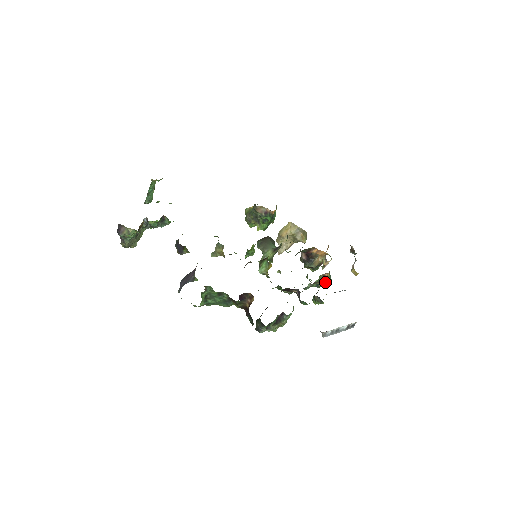
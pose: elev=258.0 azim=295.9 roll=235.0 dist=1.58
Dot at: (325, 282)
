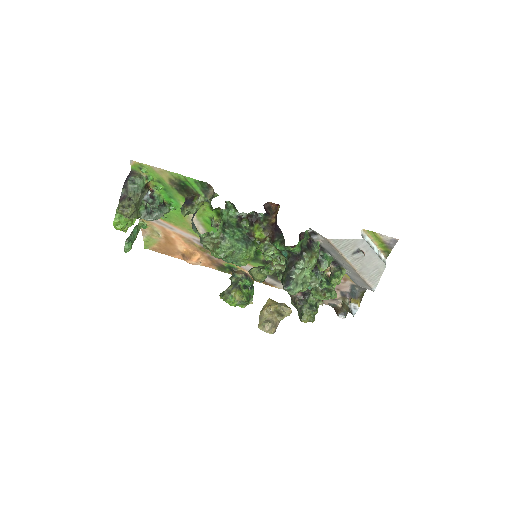
Dot at: occluded
